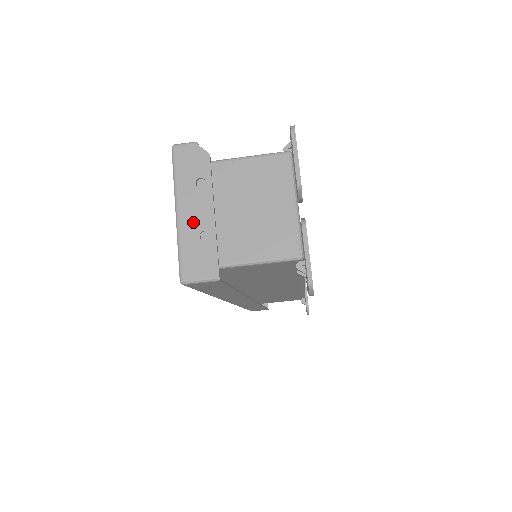
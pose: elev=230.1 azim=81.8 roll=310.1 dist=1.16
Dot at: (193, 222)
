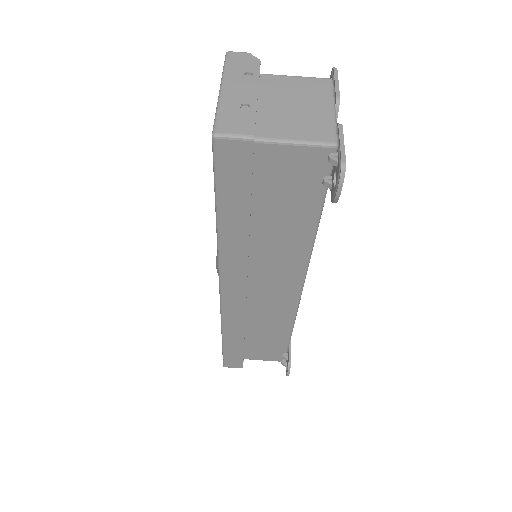
Dot at: (236, 97)
